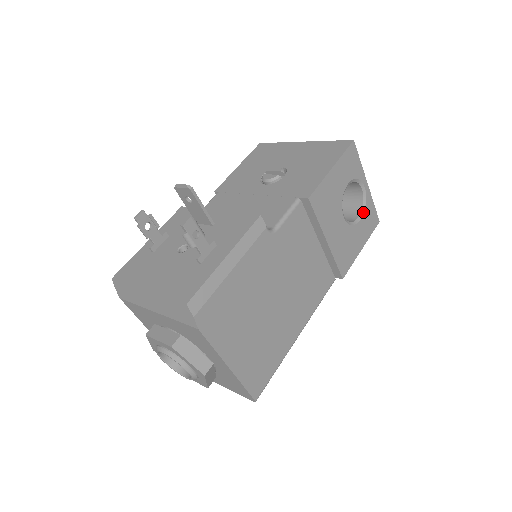
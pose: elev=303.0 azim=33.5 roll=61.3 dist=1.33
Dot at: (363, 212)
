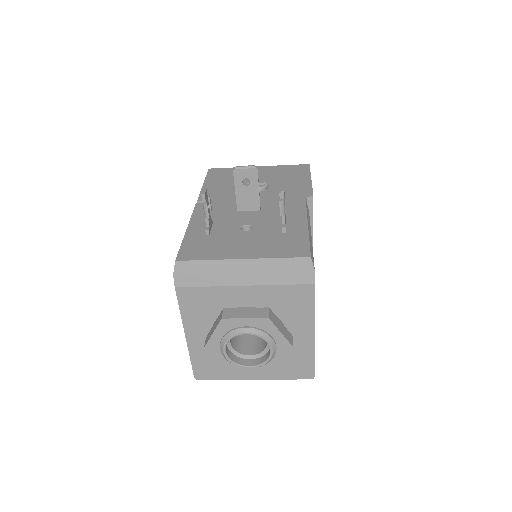
Dot at: occluded
